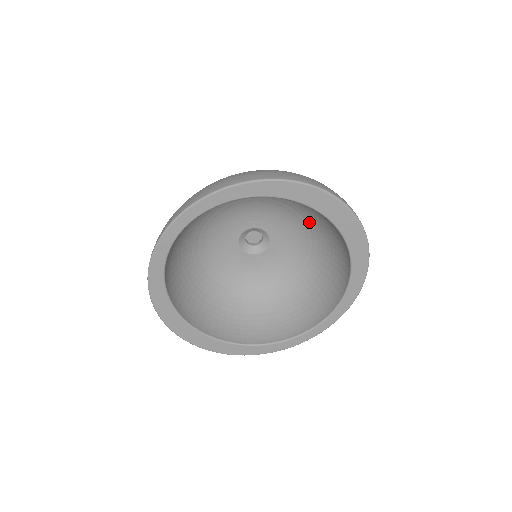
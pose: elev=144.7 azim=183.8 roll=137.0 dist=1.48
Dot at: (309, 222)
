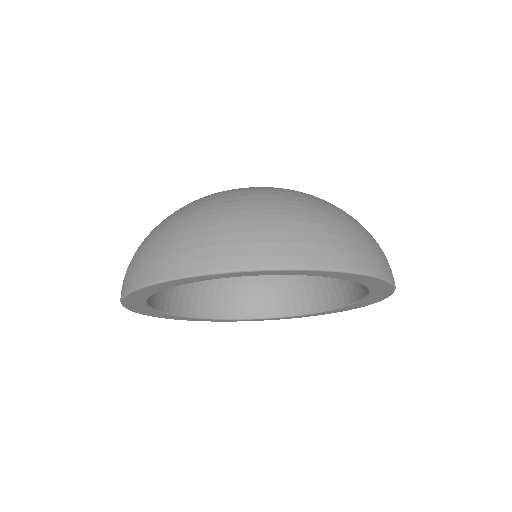
Dot at: occluded
